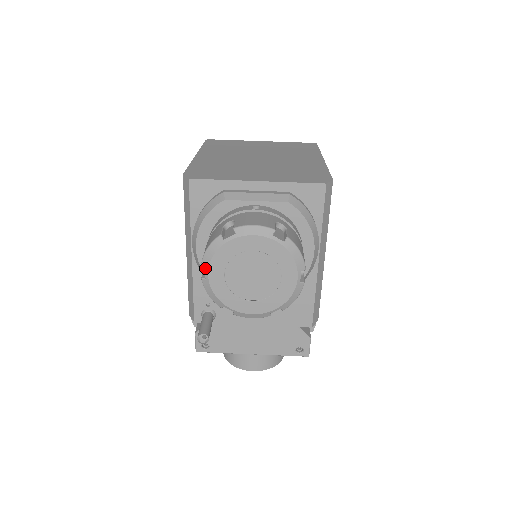
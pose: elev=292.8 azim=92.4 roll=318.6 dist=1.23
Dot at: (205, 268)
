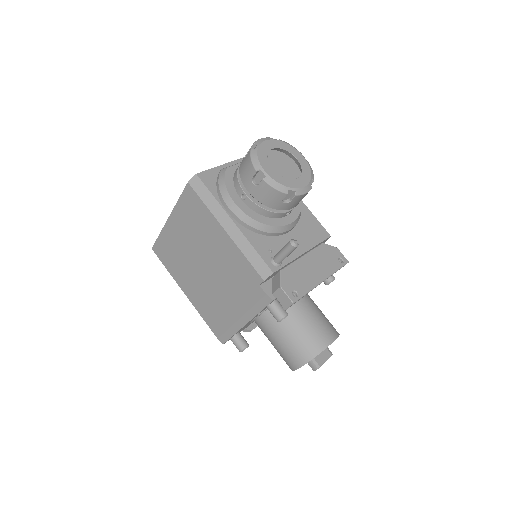
Dot at: (260, 169)
